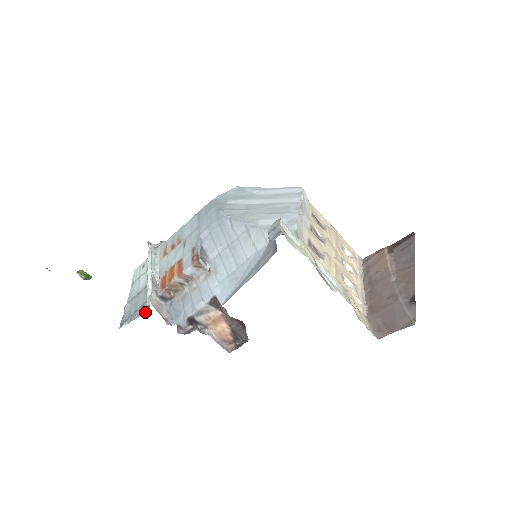
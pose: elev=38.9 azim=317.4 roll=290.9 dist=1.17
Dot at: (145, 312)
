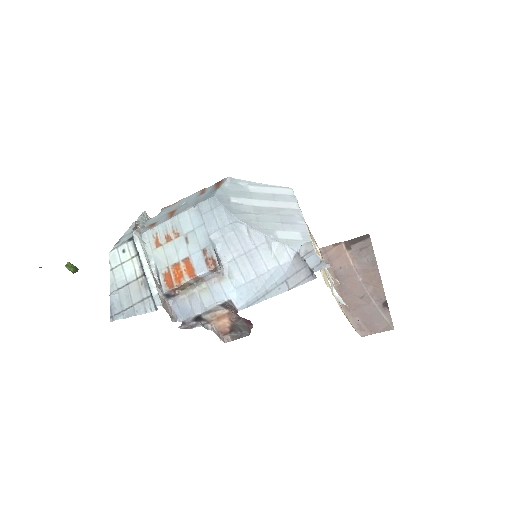
Dot at: (150, 310)
